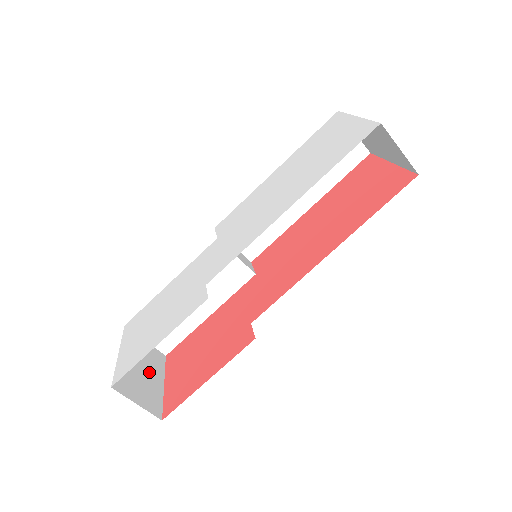
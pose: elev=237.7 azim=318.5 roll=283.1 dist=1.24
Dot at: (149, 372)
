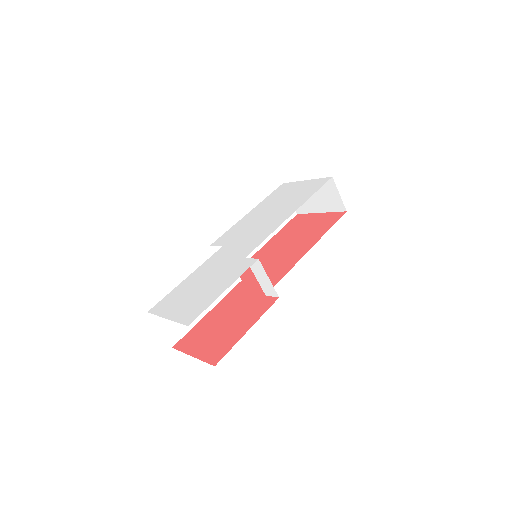
Dot at: occluded
